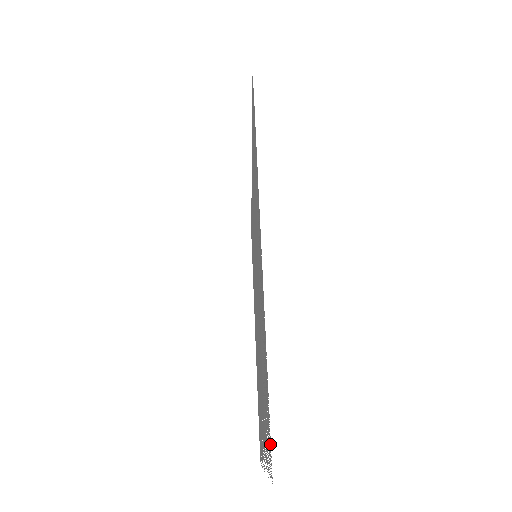
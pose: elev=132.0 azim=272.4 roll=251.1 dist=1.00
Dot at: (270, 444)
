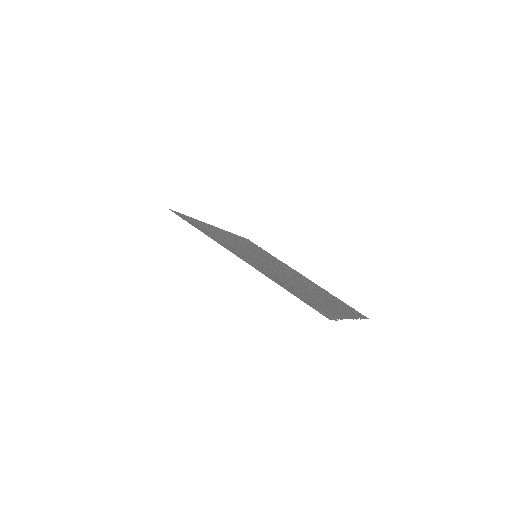
Dot at: occluded
